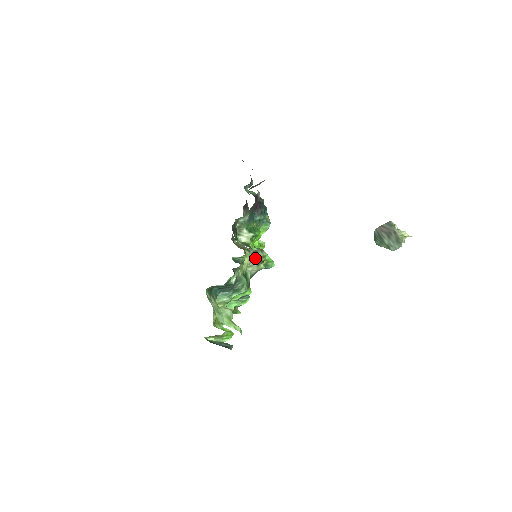
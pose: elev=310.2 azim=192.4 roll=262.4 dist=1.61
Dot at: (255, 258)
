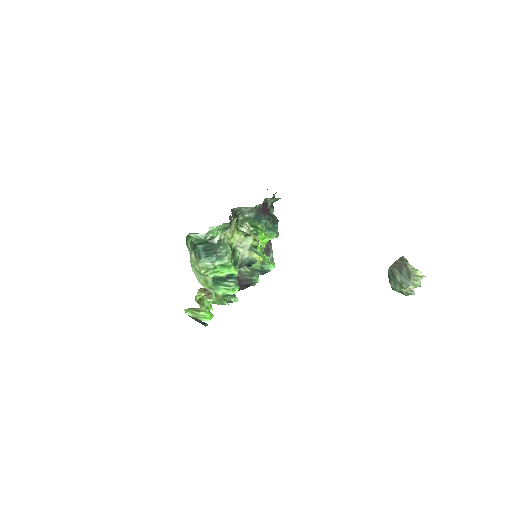
Dot at: (247, 240)
